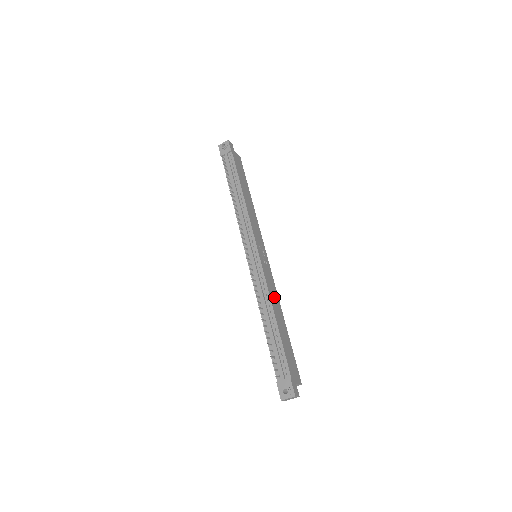
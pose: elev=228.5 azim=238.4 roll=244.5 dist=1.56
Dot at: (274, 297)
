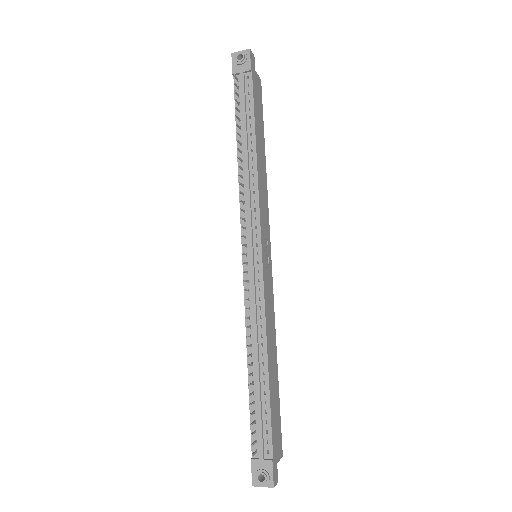
Dot at: (270, 328)
